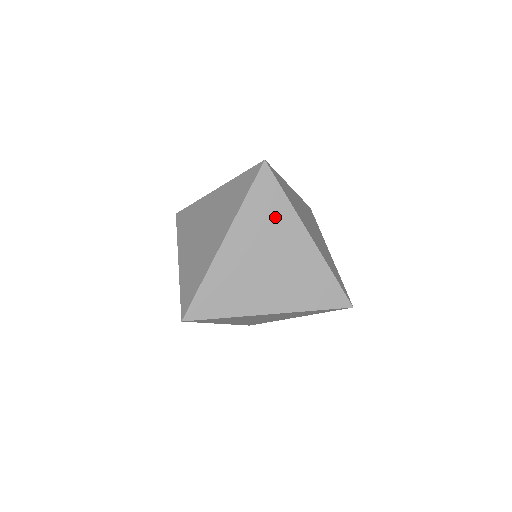
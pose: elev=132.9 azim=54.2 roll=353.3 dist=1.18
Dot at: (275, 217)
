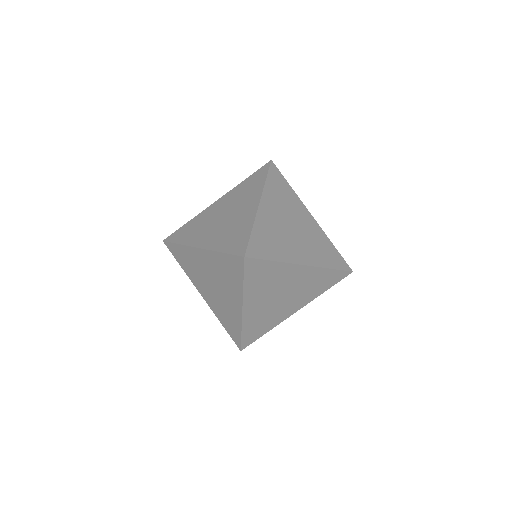
Dot at: (287, 197)
